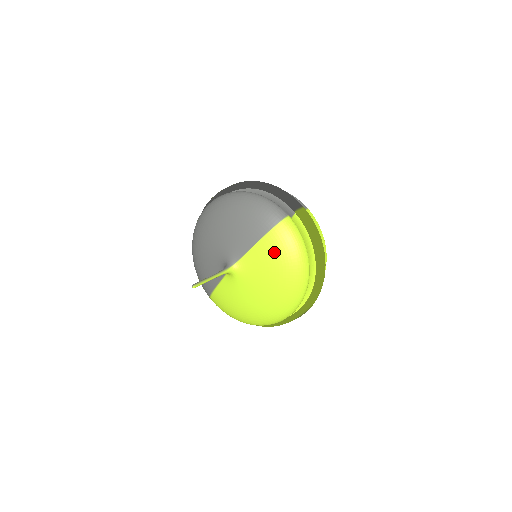
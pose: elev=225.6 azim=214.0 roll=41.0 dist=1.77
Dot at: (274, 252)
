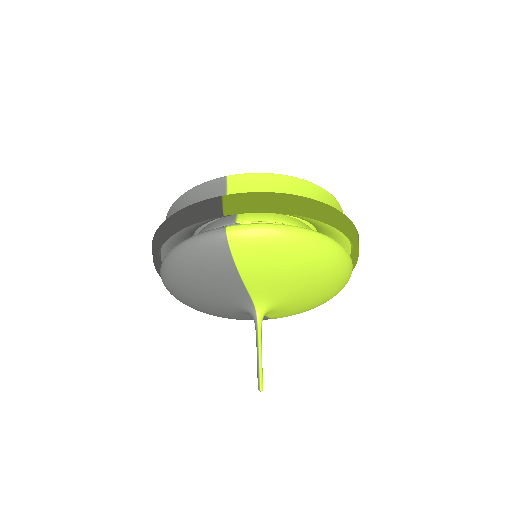
Dot at: (265, 269)
